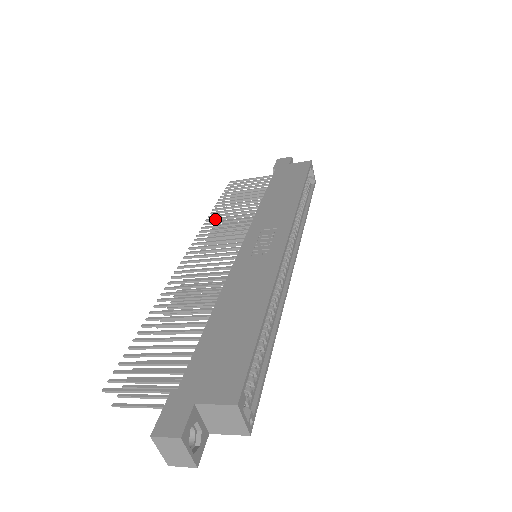
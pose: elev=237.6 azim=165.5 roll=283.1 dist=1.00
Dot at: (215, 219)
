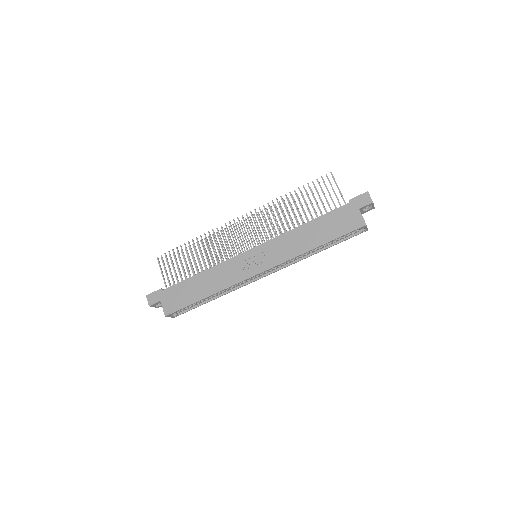
Dot at: occluded
